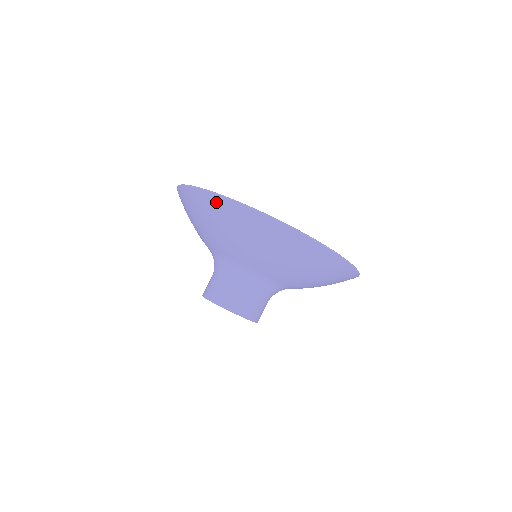
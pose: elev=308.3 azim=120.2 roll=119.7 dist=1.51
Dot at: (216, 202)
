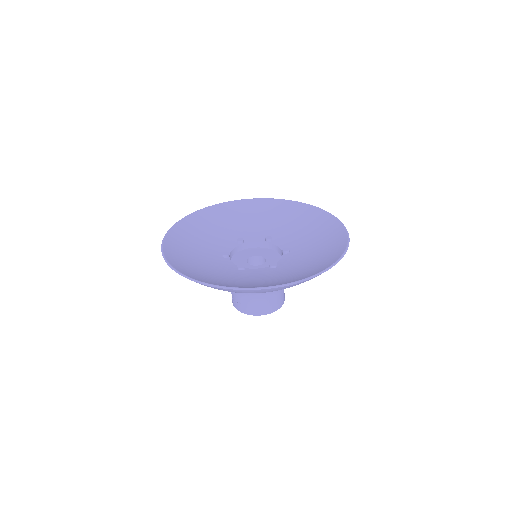
Dot at: (237, 291)
